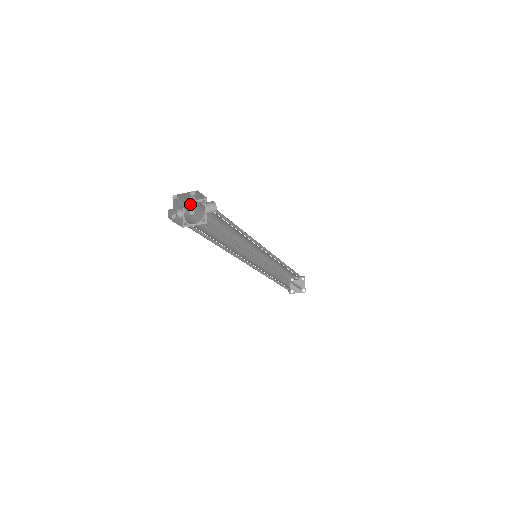
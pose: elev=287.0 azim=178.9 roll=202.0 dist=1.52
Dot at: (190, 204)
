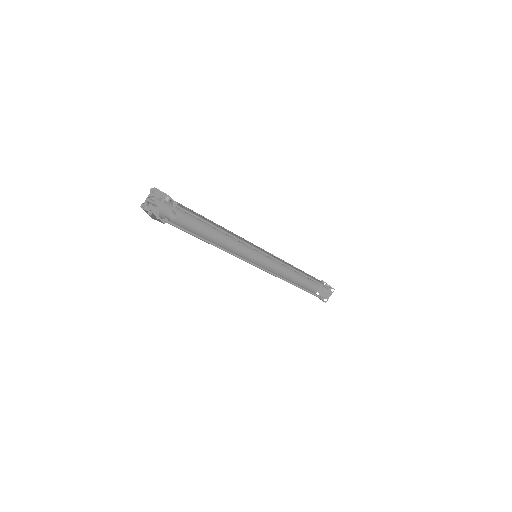
Dot at: occluded
